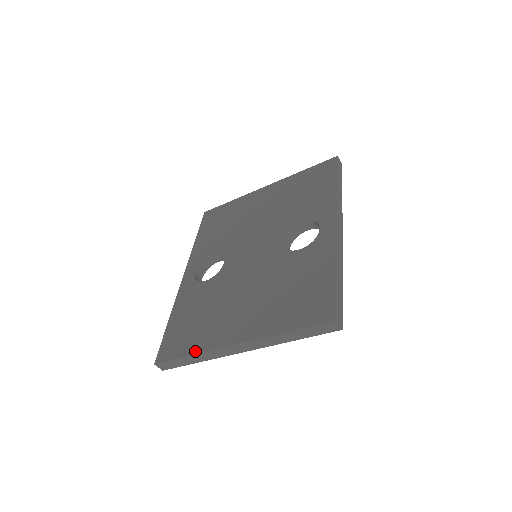
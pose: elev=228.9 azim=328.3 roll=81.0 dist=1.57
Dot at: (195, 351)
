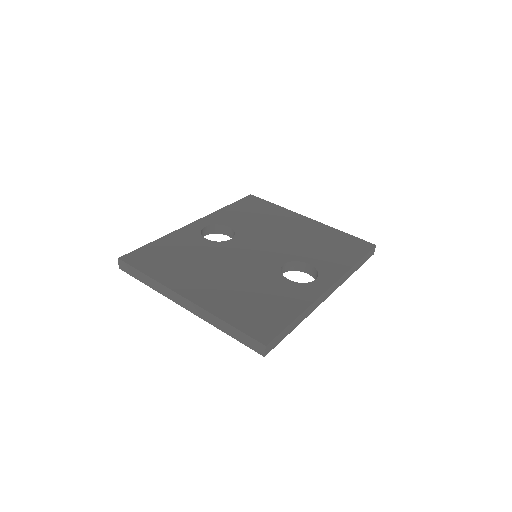
Dot at: (154, 276)
